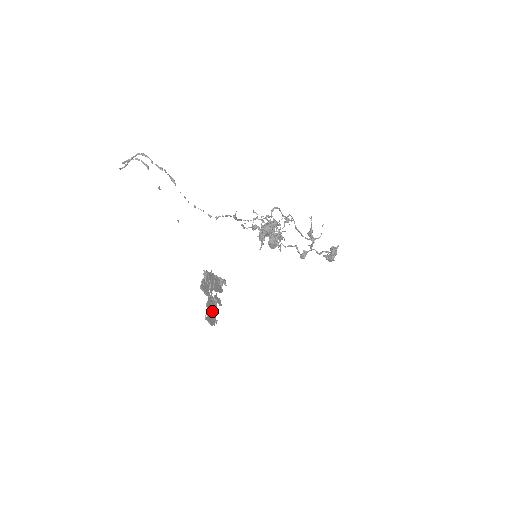
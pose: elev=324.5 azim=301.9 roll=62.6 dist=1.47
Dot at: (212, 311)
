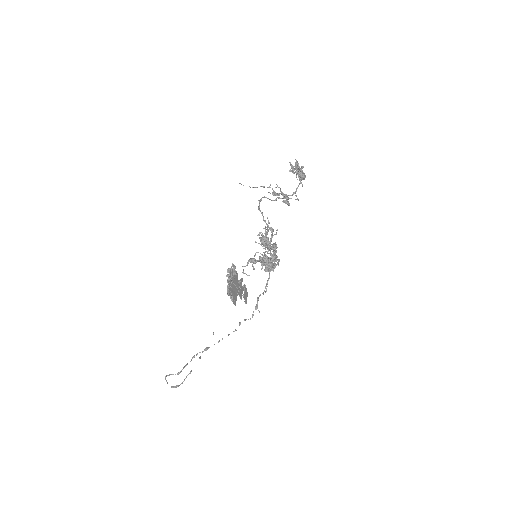
Dot at: (242, 290)
